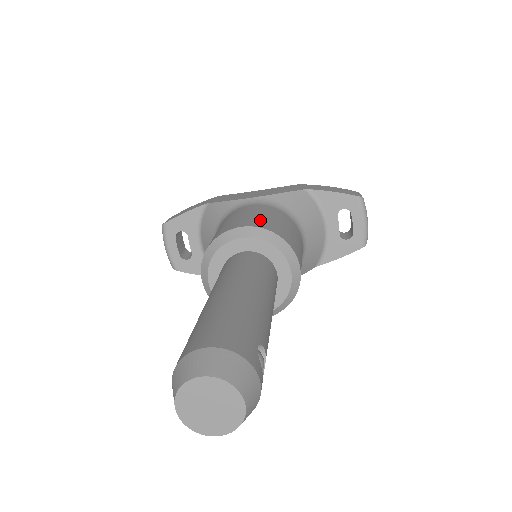
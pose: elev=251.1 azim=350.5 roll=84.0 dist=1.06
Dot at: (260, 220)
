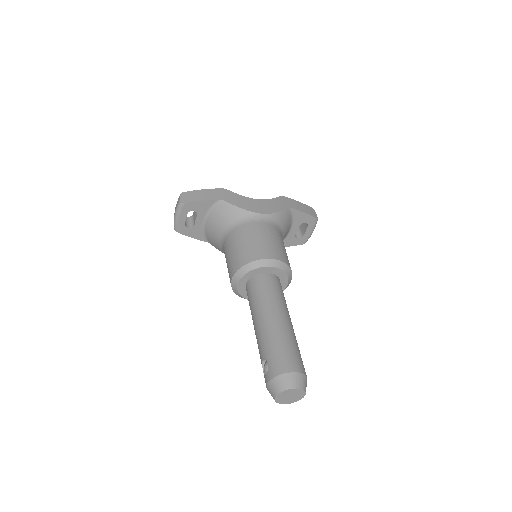
Dot at: (277, 250)
